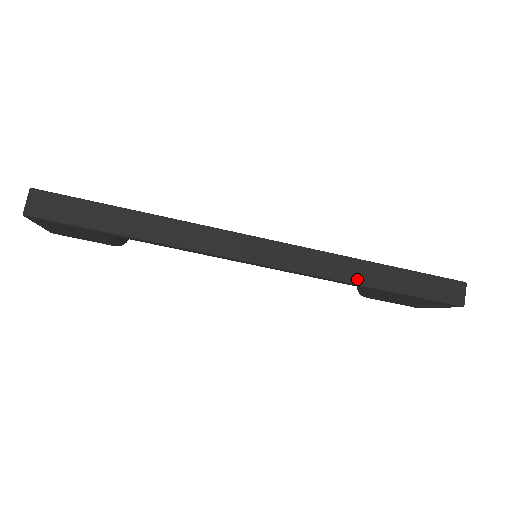
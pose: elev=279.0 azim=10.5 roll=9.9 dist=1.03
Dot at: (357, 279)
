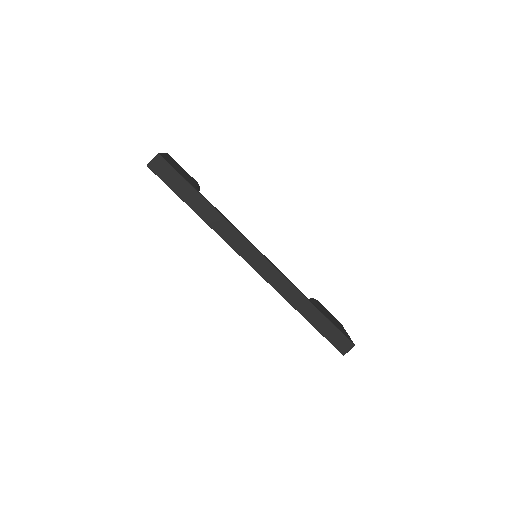
Dot at: (297, 306)
